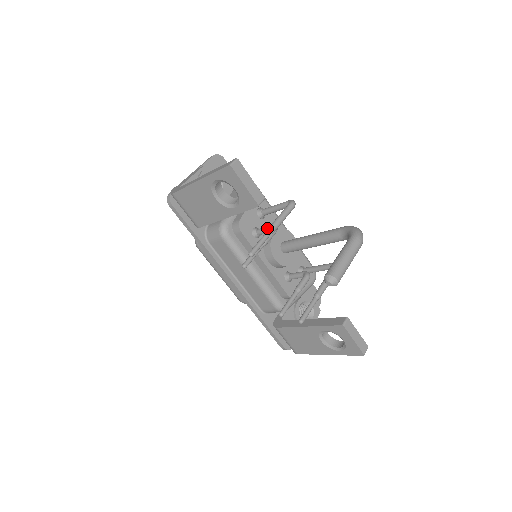
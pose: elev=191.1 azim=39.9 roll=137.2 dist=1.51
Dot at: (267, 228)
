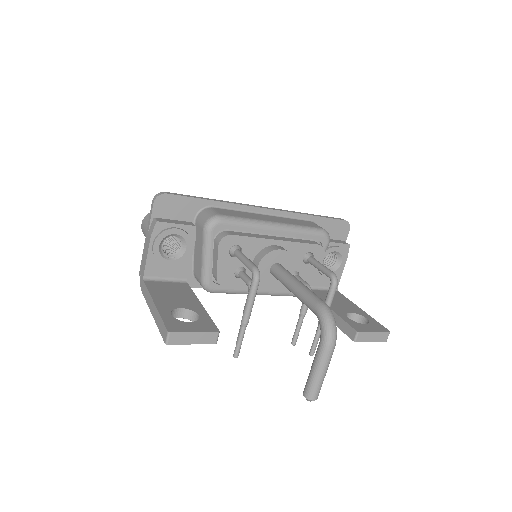
Dot at: occluded
